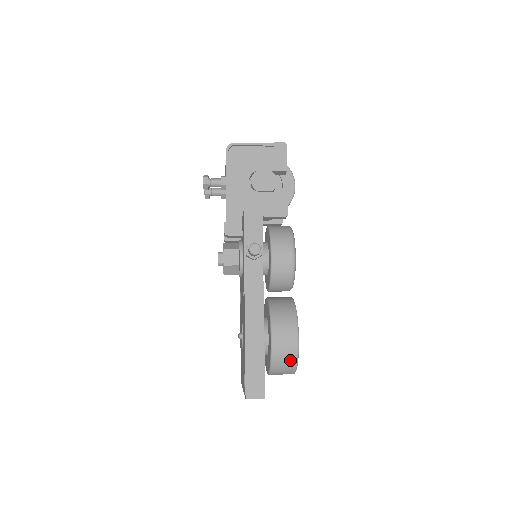
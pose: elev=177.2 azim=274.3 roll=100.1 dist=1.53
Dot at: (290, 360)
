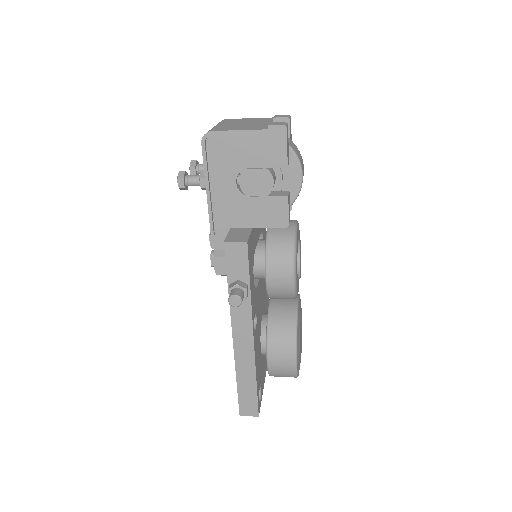
Dot at: (289, 375)
